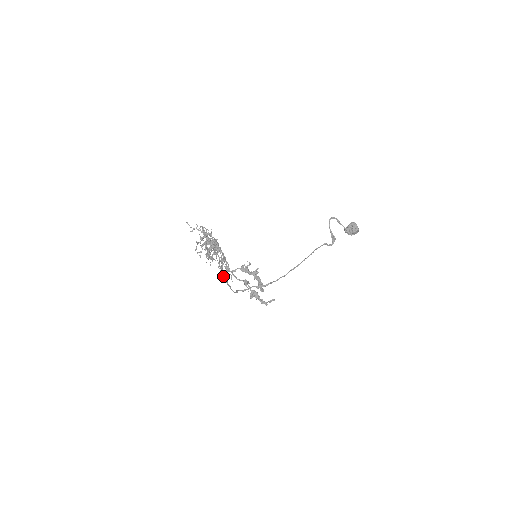
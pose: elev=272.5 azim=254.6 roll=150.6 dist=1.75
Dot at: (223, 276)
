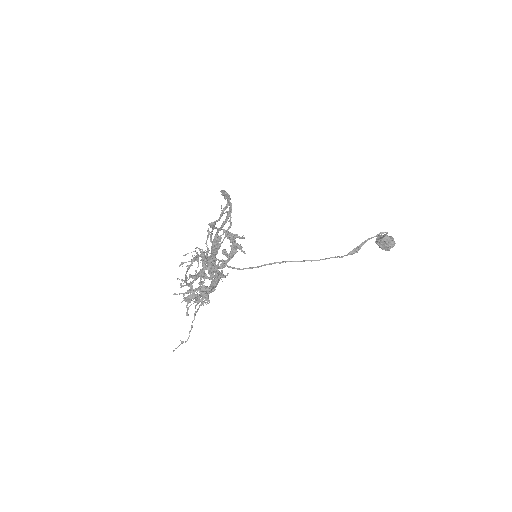
Dot at: (187, 284)
